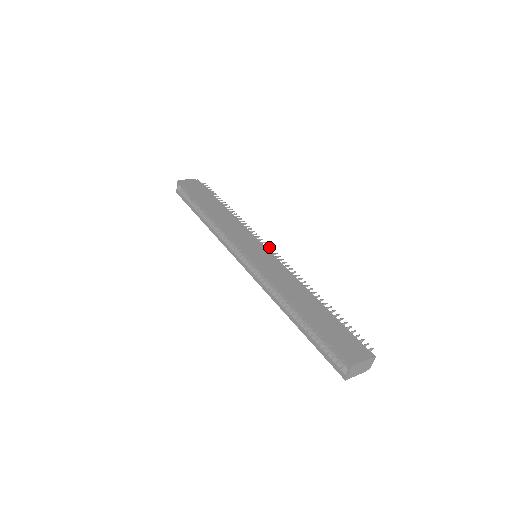
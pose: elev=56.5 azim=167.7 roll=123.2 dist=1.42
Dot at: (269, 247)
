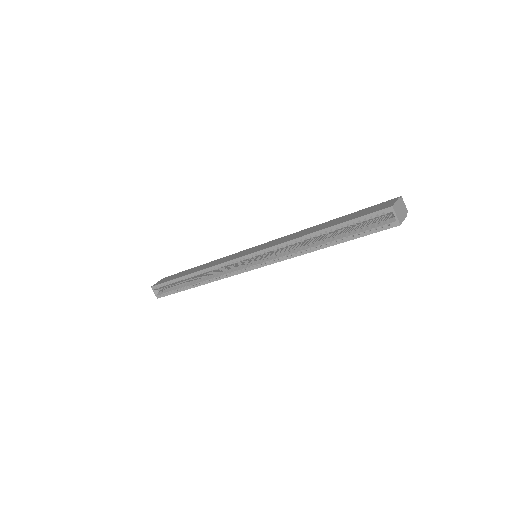
Dot at: occluded
